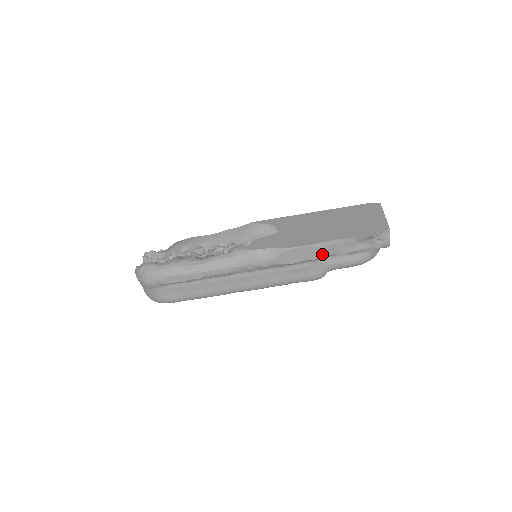
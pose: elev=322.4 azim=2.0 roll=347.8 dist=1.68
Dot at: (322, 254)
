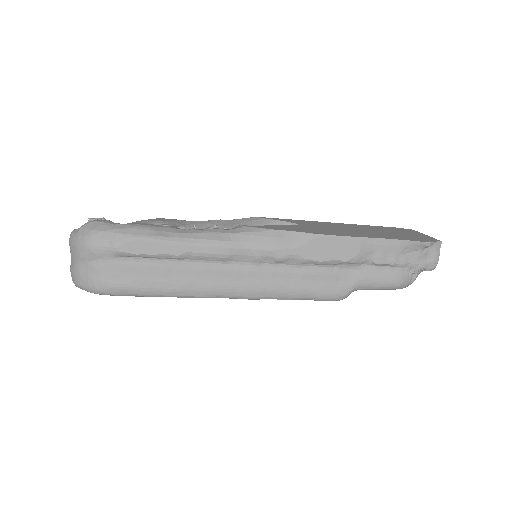
Dot at: (359, 255)
